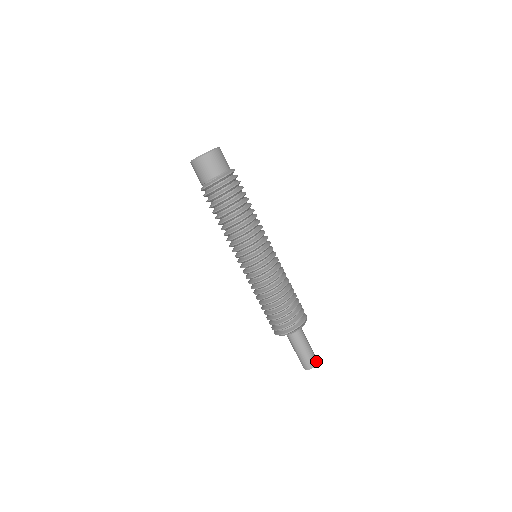
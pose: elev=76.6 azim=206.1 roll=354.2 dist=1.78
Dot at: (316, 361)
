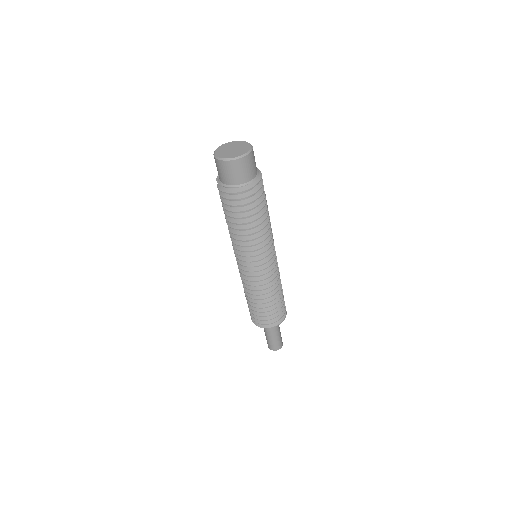
Dot at: occluded
